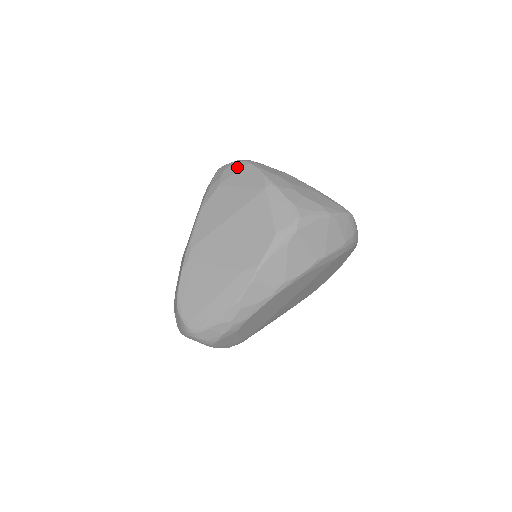
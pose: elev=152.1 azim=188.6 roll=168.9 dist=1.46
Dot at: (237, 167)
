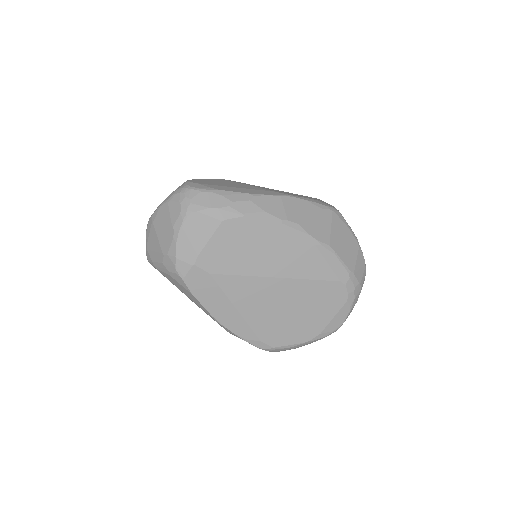
Dot at: occluded
